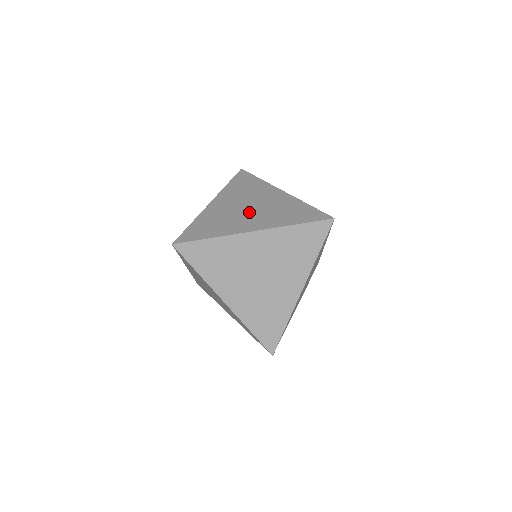
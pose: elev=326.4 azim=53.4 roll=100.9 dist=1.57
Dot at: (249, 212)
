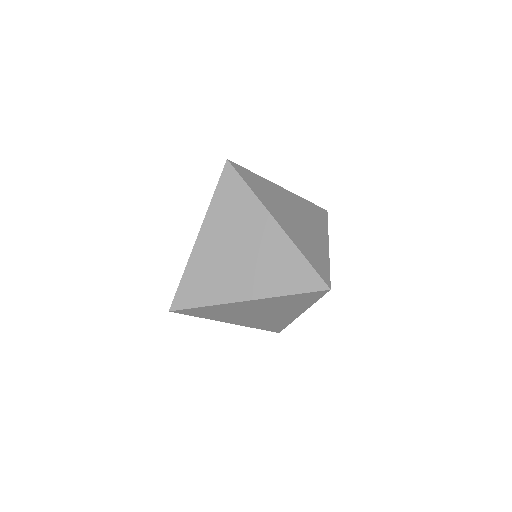
Dot at: (240, 264)
